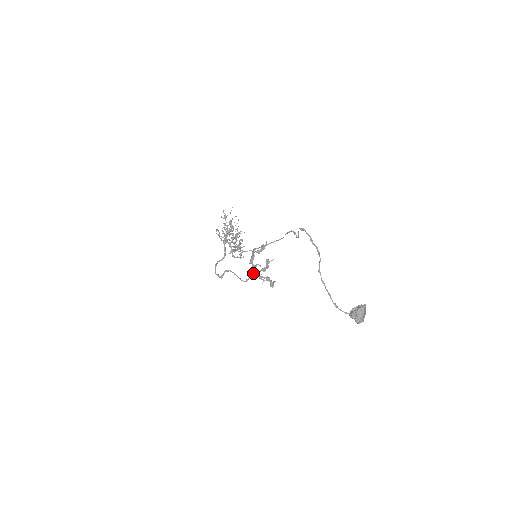
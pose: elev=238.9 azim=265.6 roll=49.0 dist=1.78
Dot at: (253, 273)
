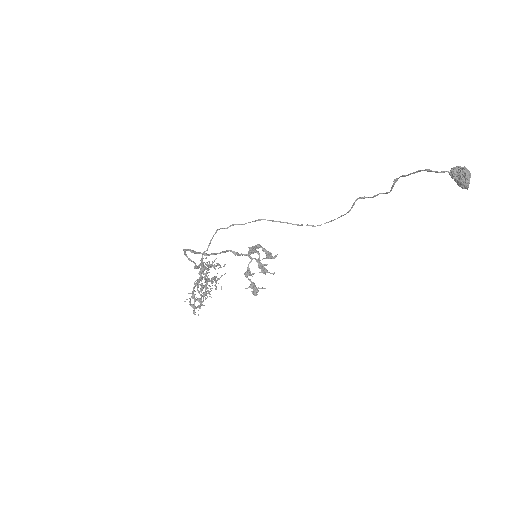
Dot at: (249, 253)
